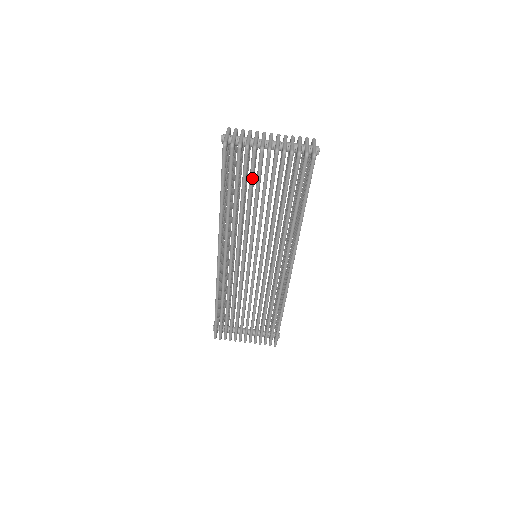
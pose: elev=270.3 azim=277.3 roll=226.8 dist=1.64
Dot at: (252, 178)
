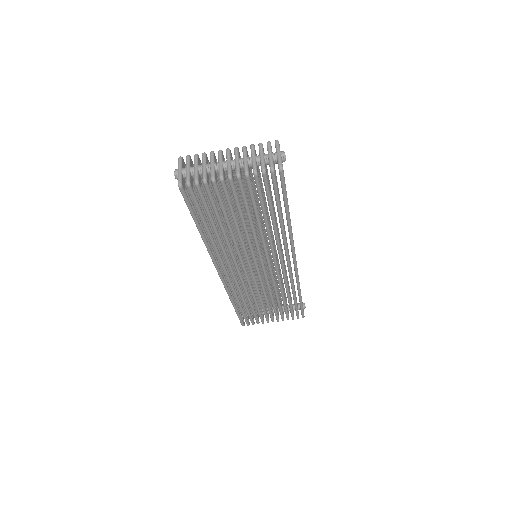
Dot at: (222, 205)
